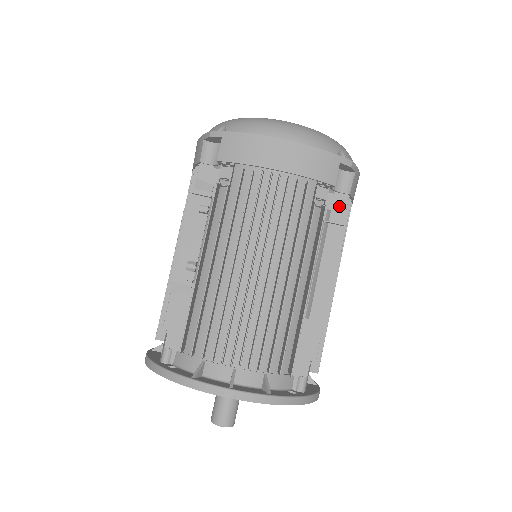
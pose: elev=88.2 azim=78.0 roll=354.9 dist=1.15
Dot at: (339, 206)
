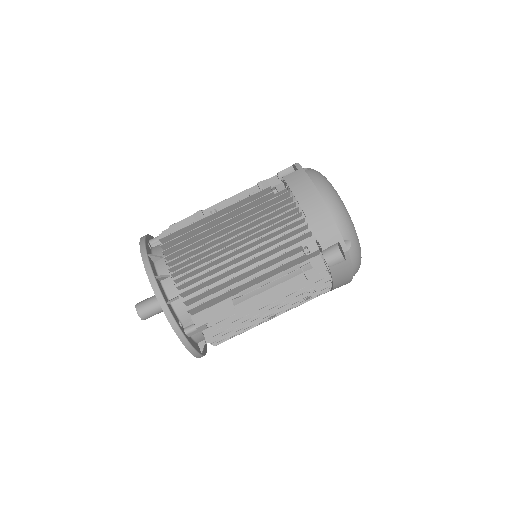
Dot at: (317, 268)
